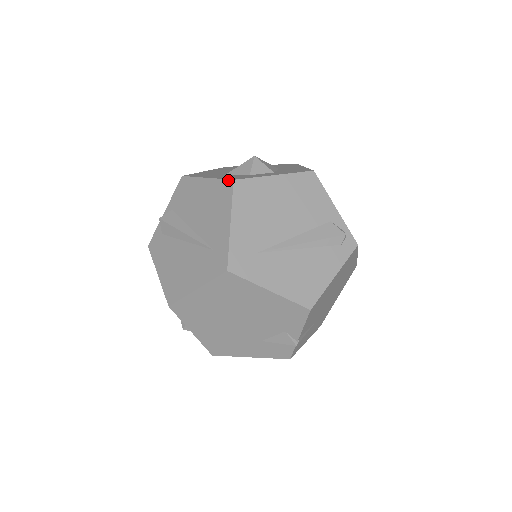
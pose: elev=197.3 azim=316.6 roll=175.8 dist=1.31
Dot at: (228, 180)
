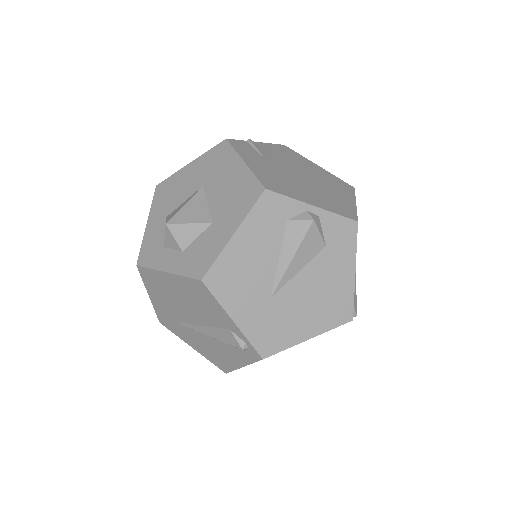
Dot at: (138, 258)
